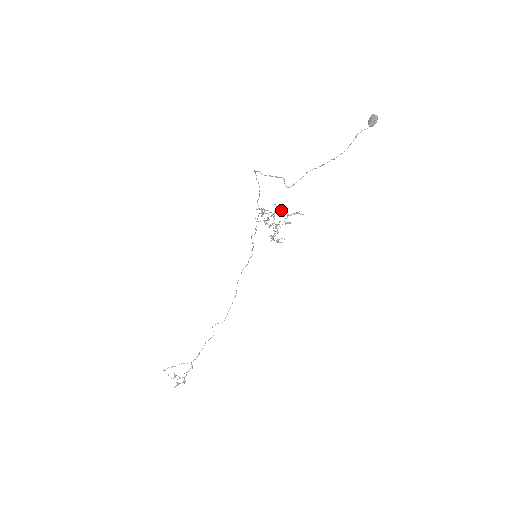
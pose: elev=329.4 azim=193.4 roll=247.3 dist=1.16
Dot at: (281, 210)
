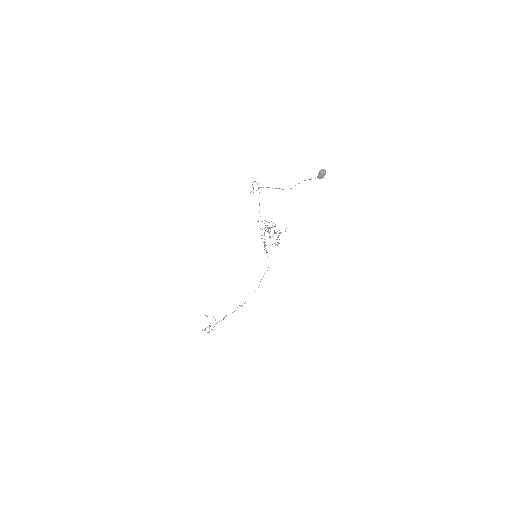
Dot at: occluded
